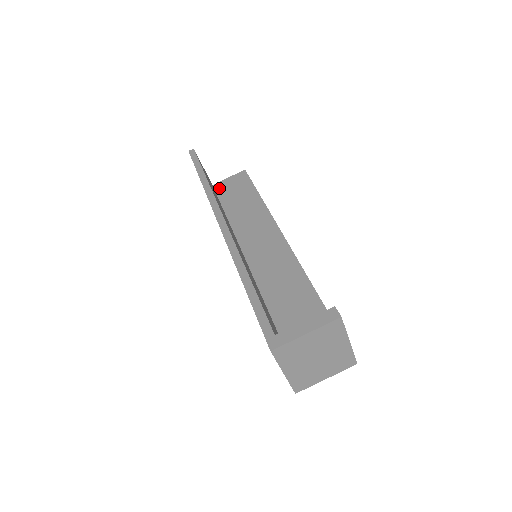
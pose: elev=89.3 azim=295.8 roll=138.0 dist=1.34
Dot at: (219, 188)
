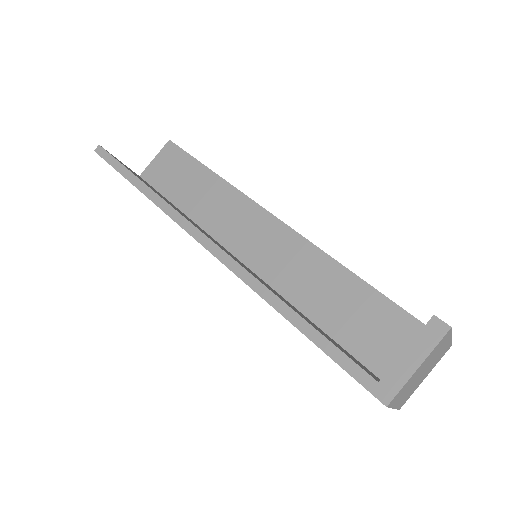
Dot at: (150, 177)
